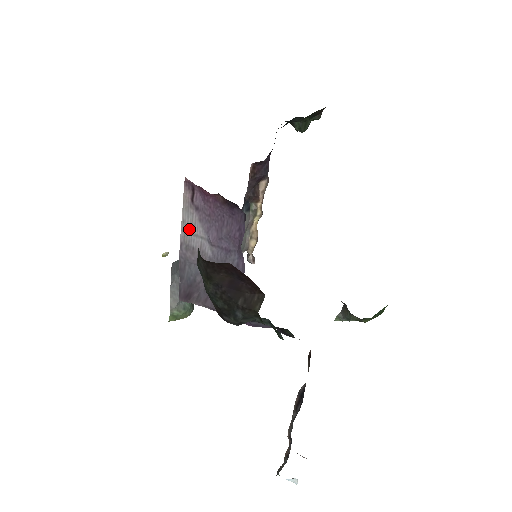
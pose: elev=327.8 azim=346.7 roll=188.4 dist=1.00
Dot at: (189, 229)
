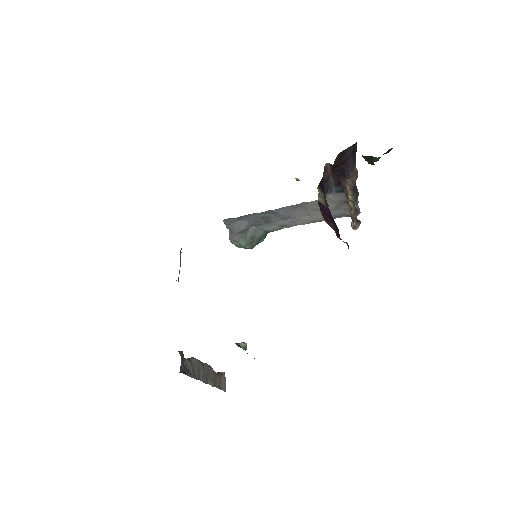
Dot at: occluded
